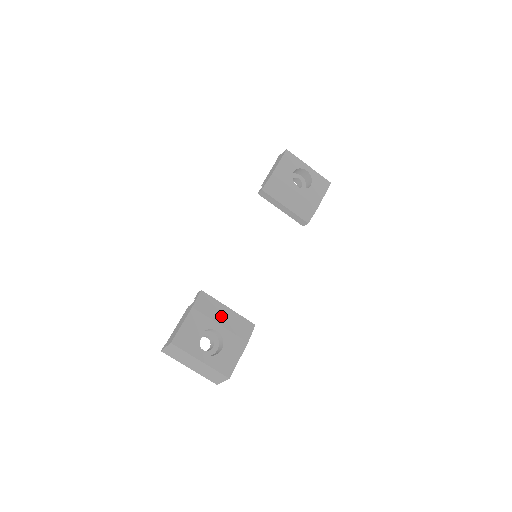
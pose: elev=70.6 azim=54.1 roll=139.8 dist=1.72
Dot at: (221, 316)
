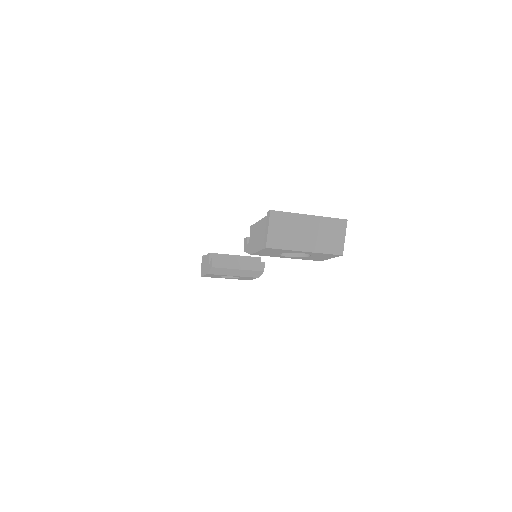
Dot at: (233, 273)
